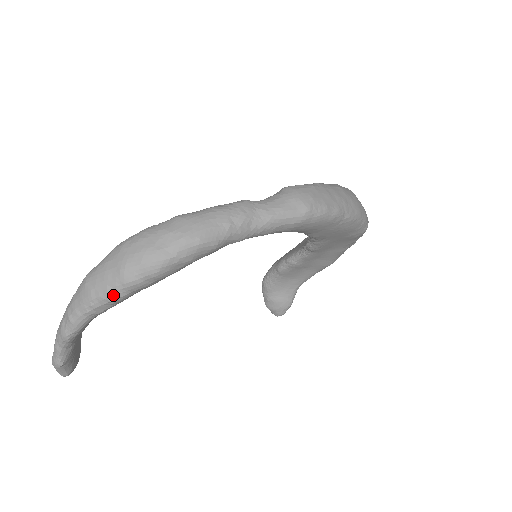
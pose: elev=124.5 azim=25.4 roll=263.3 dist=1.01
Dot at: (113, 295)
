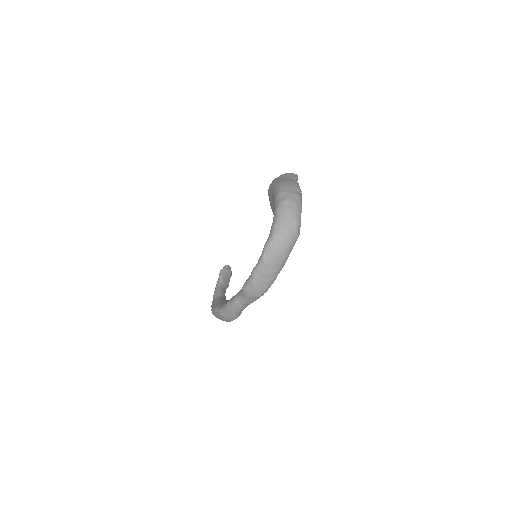
Dot at: occluded
